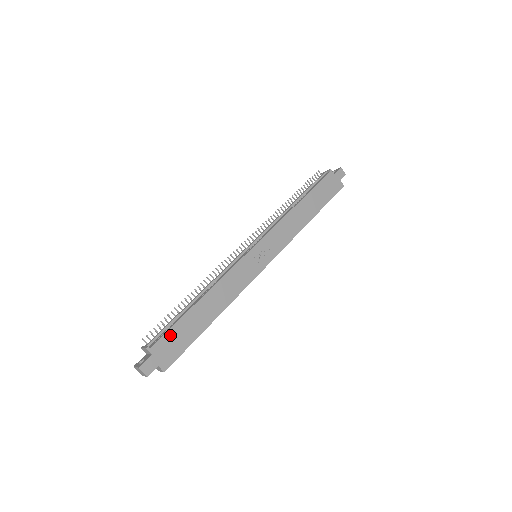
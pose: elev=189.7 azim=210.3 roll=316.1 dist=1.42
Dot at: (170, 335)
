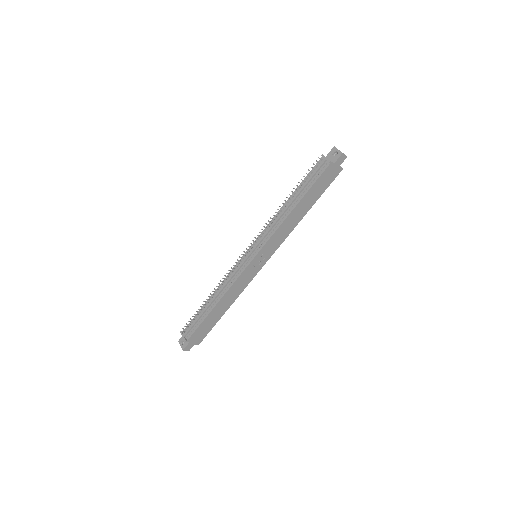
Dot at: (199, 330)
